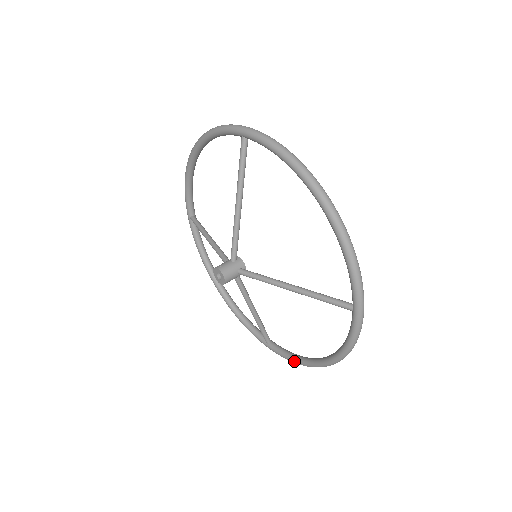
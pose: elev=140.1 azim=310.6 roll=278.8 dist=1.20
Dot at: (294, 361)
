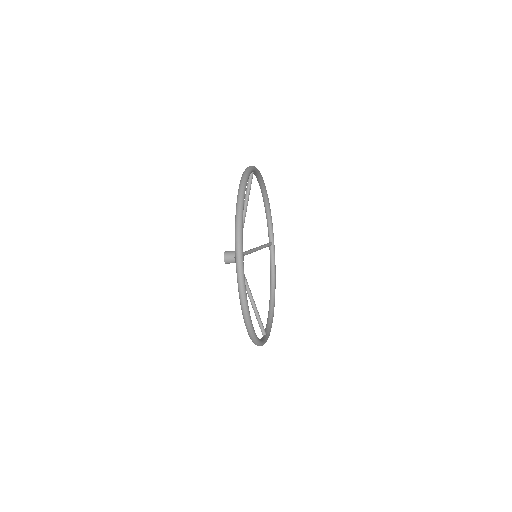
Dot at: occluded
